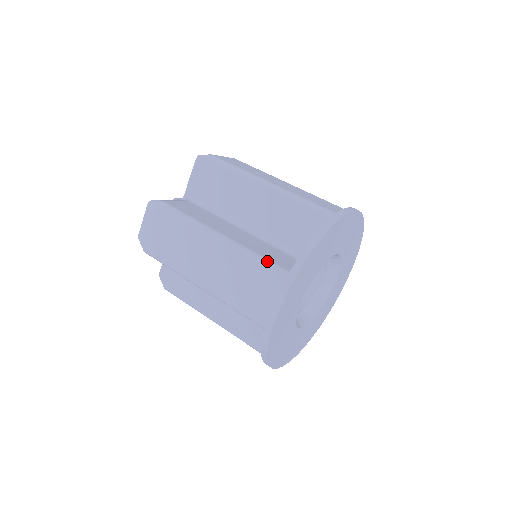
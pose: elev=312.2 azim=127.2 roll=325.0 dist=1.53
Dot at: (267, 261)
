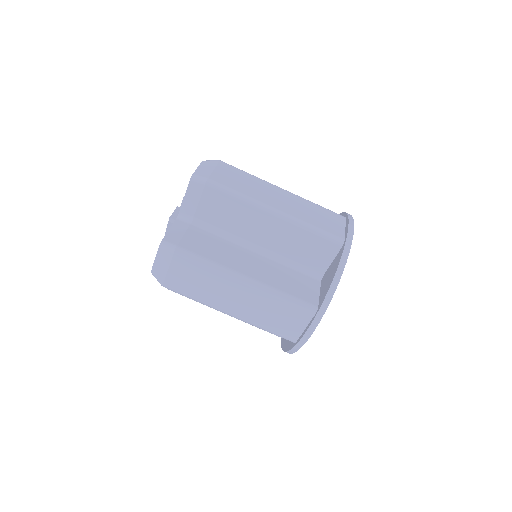
Dot at: (296, 299)
